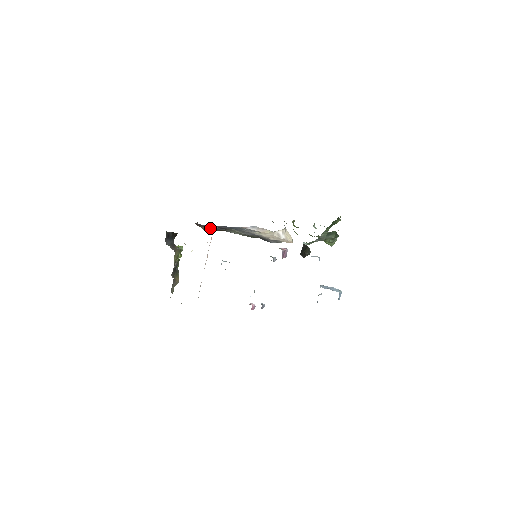
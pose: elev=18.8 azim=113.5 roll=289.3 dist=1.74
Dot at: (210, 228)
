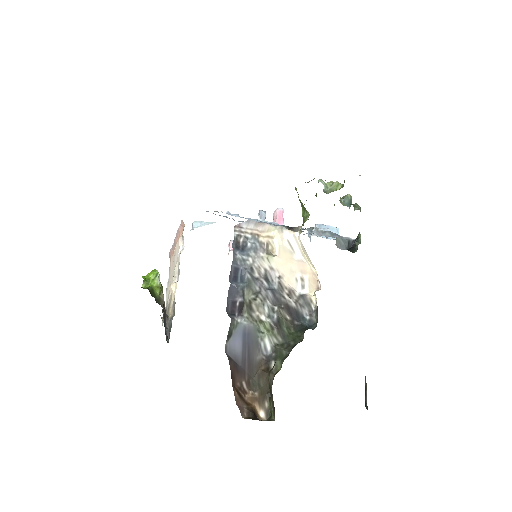
Dot at: (246, 366)
